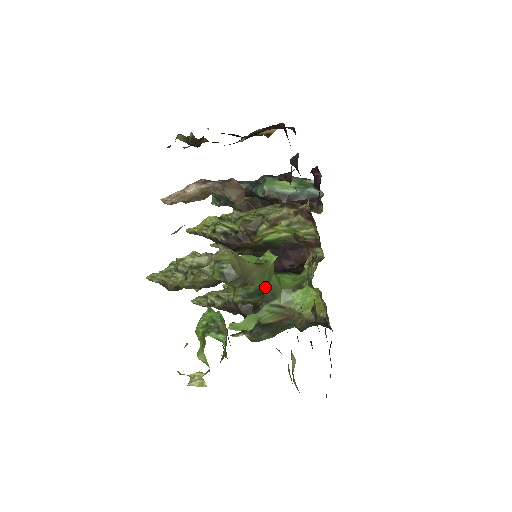
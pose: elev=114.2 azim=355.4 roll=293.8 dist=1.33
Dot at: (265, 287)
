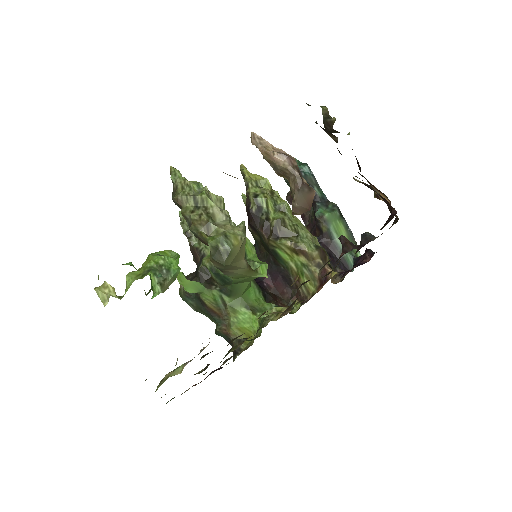
Dot at: (233, 282)
